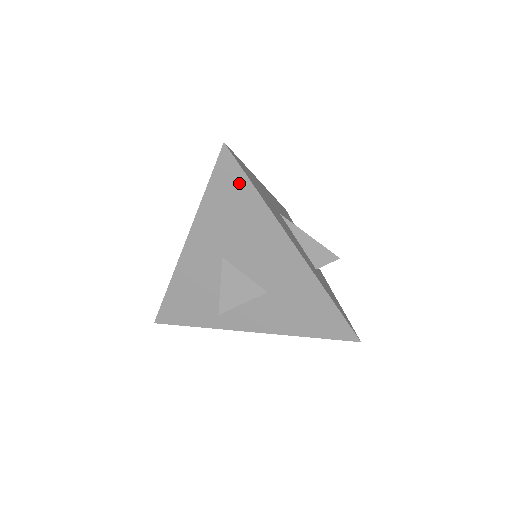
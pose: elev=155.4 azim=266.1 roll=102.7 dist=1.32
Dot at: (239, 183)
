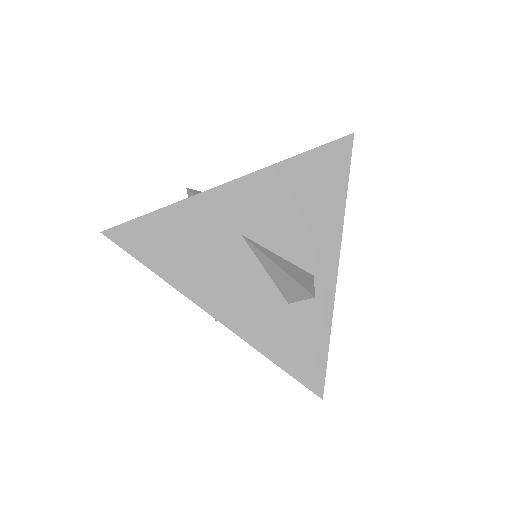
Dot at: occluded
